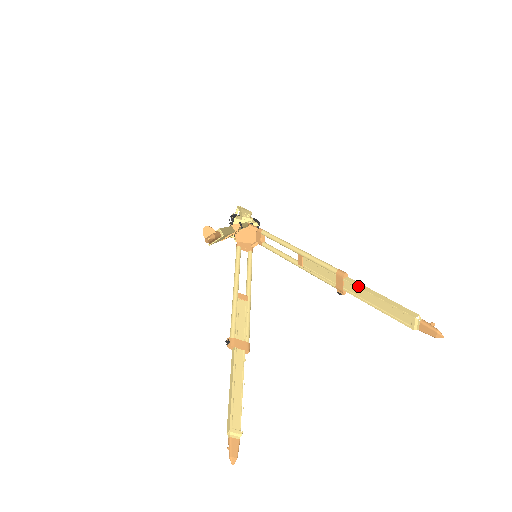
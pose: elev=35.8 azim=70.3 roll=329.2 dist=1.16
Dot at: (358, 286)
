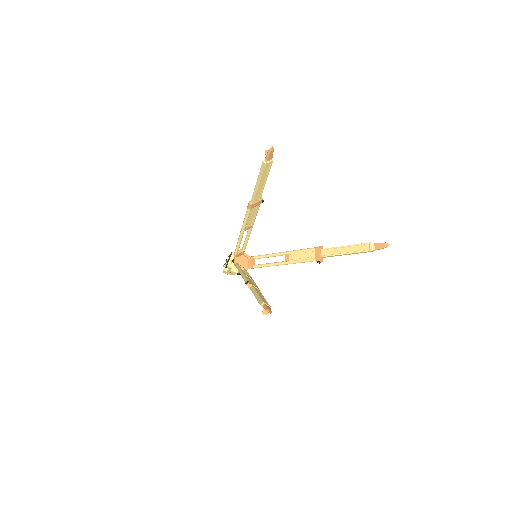
Dot at: (332, 247)
